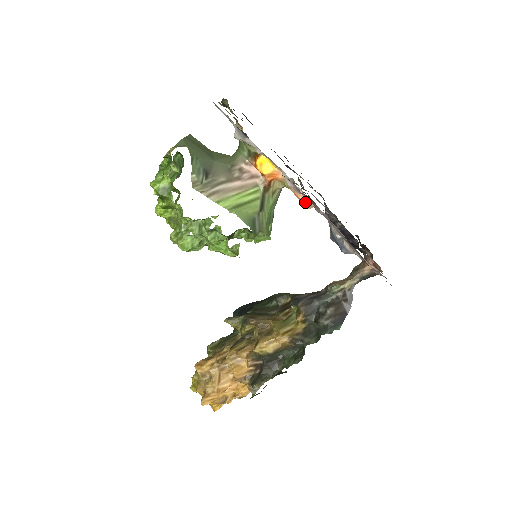
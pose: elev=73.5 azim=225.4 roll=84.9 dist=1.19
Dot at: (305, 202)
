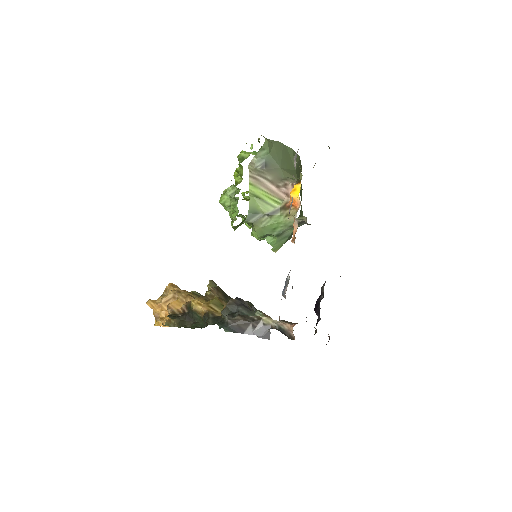
Dot at: (294, 236)
